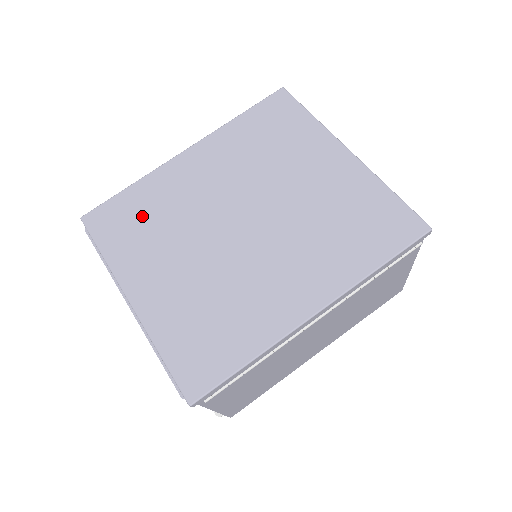
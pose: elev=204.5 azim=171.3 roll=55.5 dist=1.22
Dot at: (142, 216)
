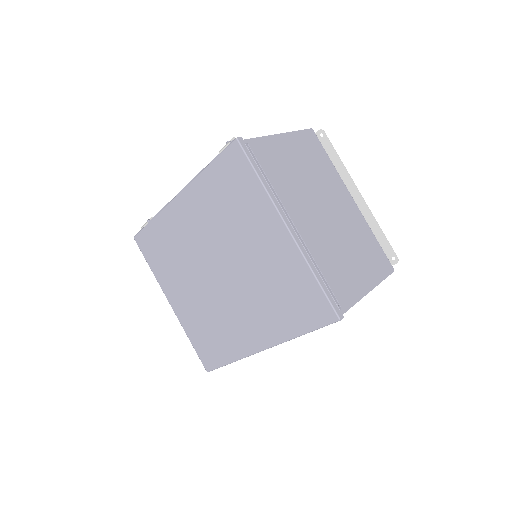
Dot at: (164, 247)
